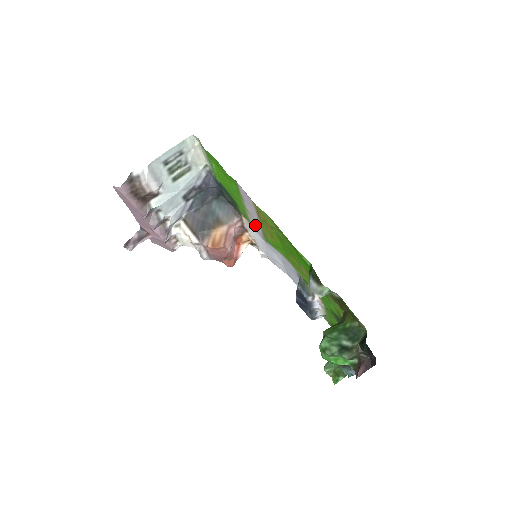
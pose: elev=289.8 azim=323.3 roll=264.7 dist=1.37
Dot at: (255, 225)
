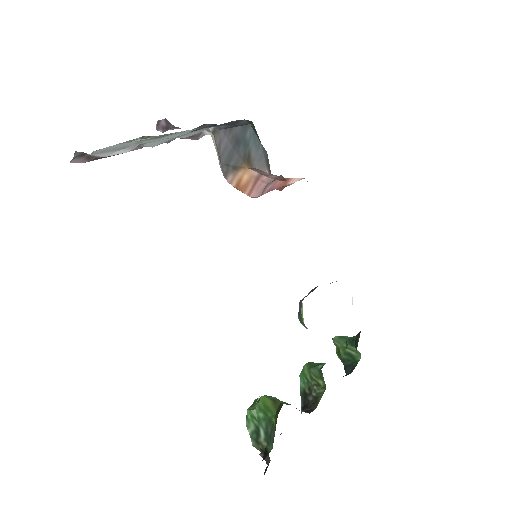
Dot at: occluded
